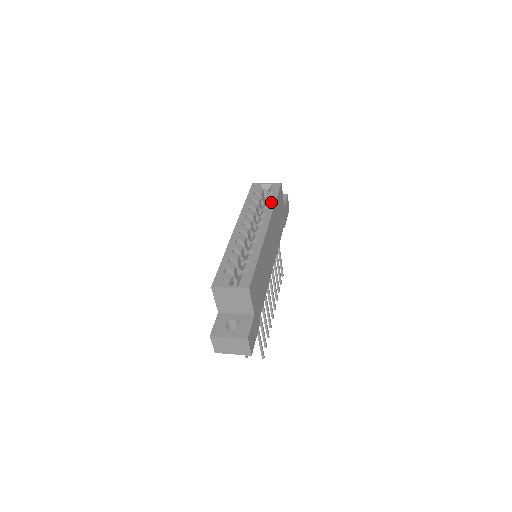
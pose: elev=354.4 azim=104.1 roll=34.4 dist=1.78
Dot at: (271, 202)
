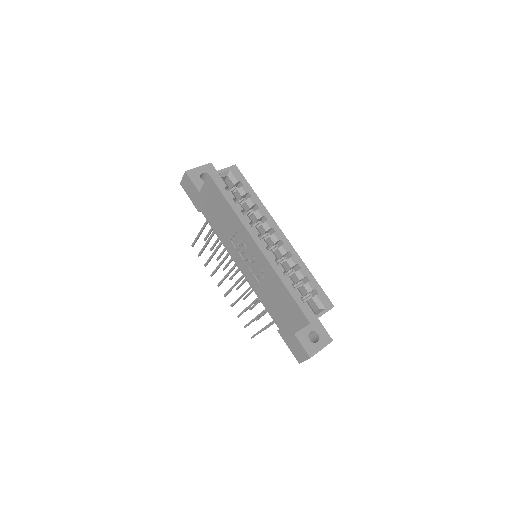
Dot at: (254, 197)
